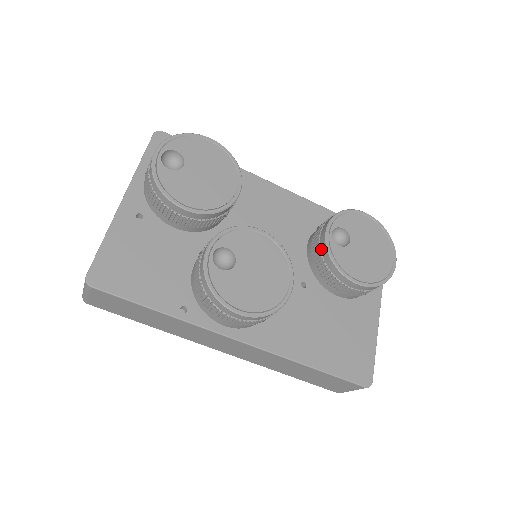
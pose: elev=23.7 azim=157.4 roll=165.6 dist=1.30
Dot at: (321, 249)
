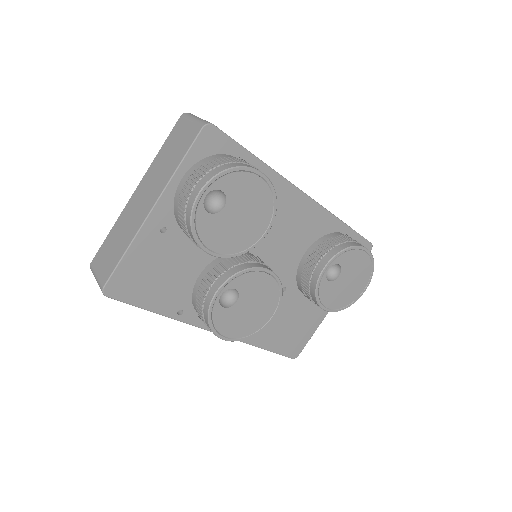
Dot at: (312, 277)
